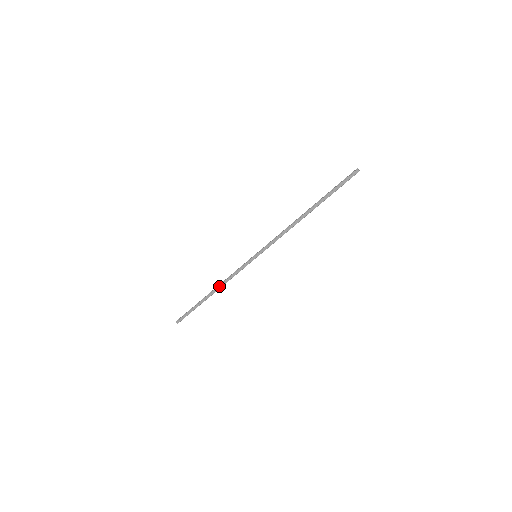
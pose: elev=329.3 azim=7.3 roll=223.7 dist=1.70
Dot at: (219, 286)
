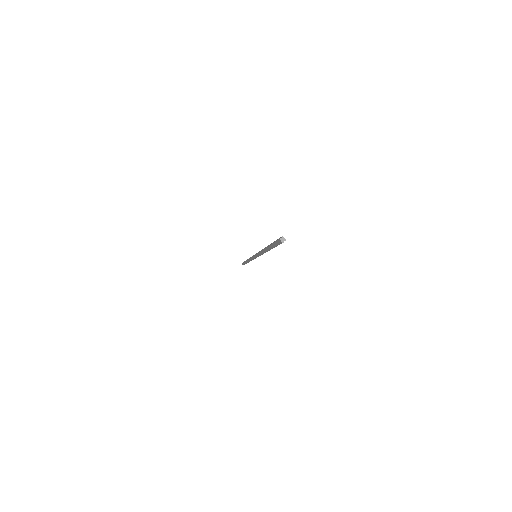
Dot at: (248, 260)
